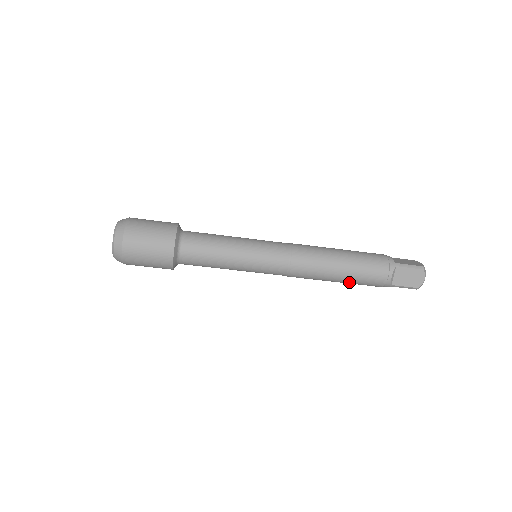
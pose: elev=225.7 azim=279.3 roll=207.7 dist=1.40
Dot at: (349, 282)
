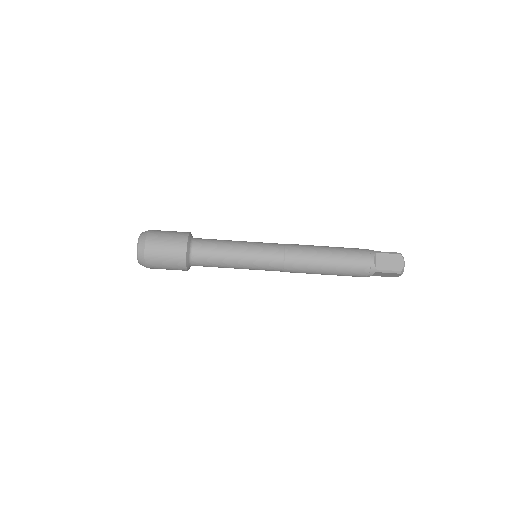
Dot at: (338, 270)
